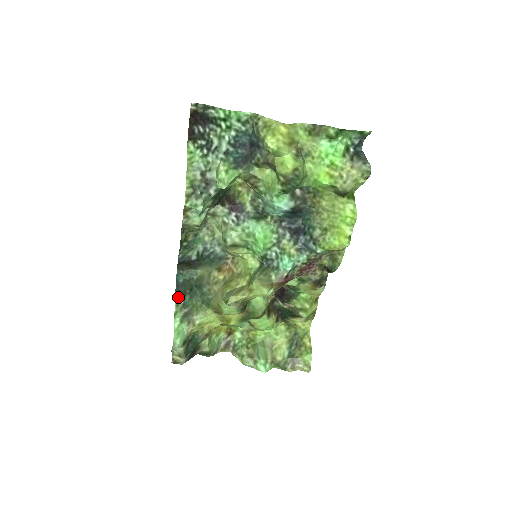
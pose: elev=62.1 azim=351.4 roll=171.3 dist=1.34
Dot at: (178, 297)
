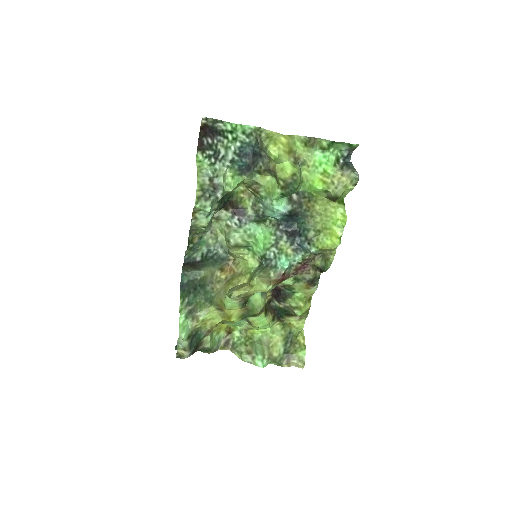
Dot at: (183, 296)
